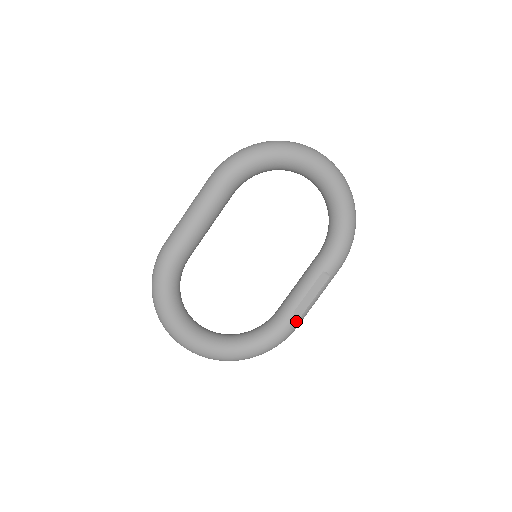
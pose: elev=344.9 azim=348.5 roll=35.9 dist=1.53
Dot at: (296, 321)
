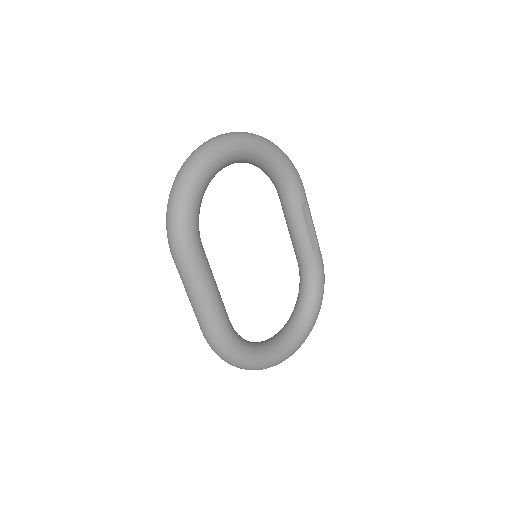
Dot at: (319, 254)
